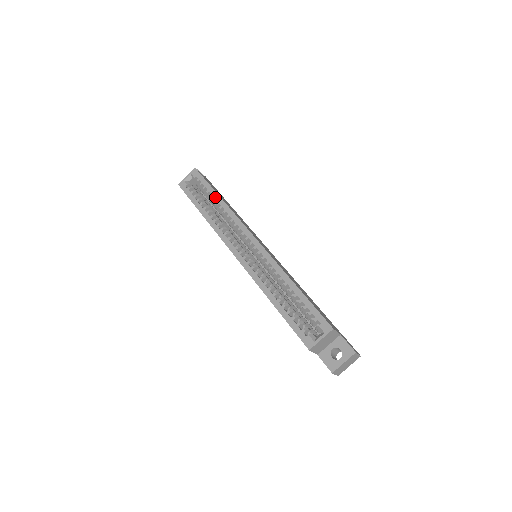
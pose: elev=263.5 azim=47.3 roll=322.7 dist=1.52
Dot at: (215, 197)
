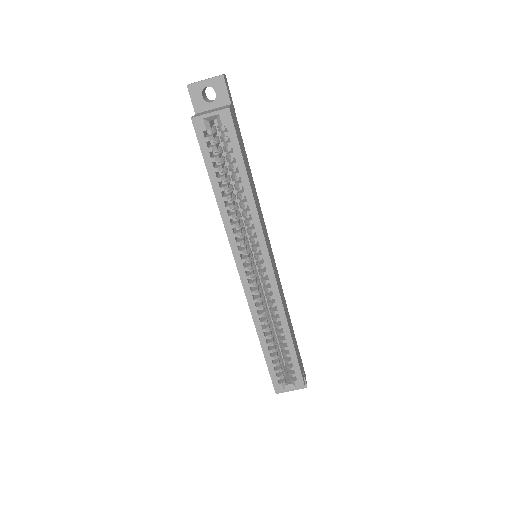
Dot at: (244, 183)
